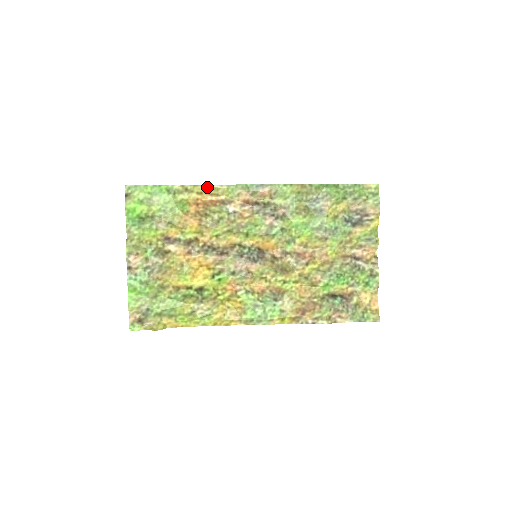
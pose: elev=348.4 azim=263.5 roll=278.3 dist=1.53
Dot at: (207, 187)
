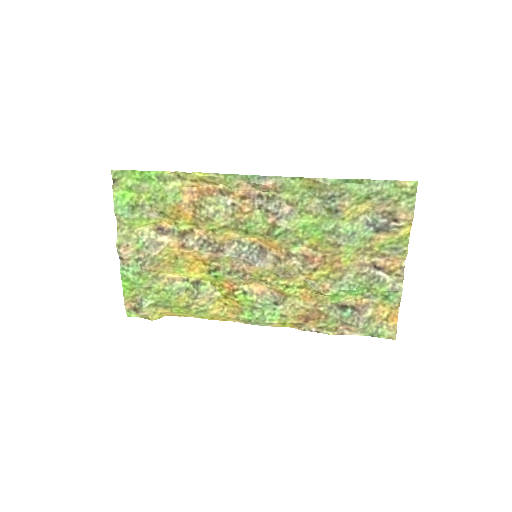
Dot at: (201, 175)
